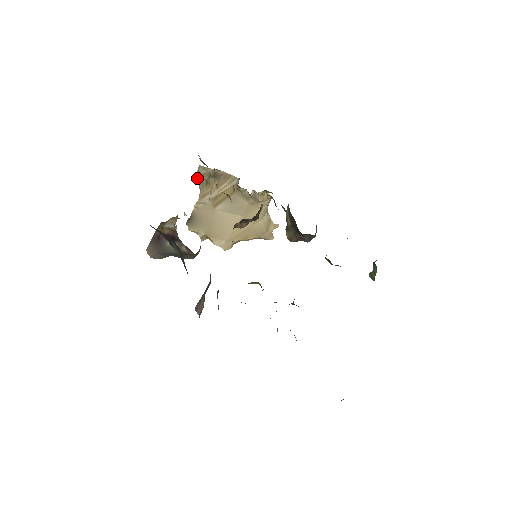
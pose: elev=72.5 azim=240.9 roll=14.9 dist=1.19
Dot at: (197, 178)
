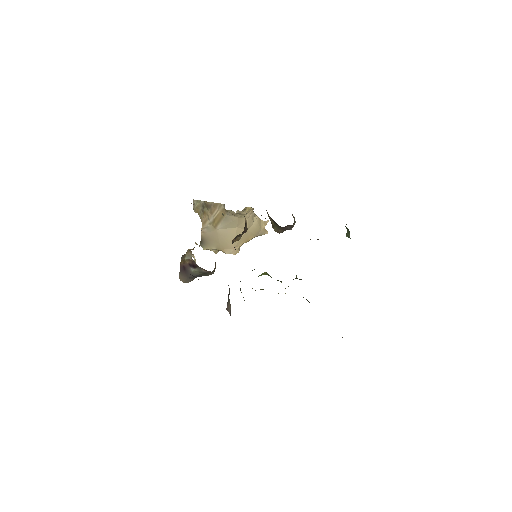
Dot at: (195, 210)
